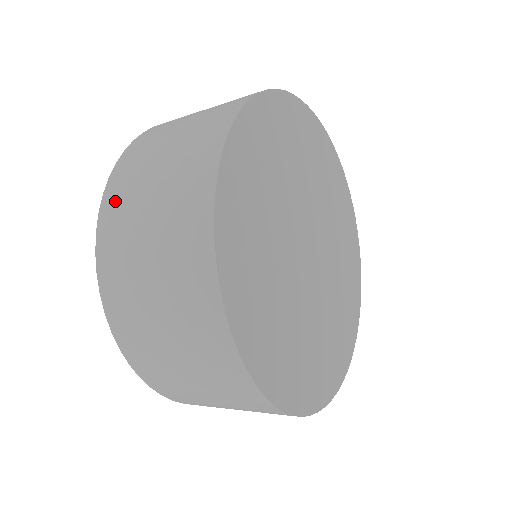
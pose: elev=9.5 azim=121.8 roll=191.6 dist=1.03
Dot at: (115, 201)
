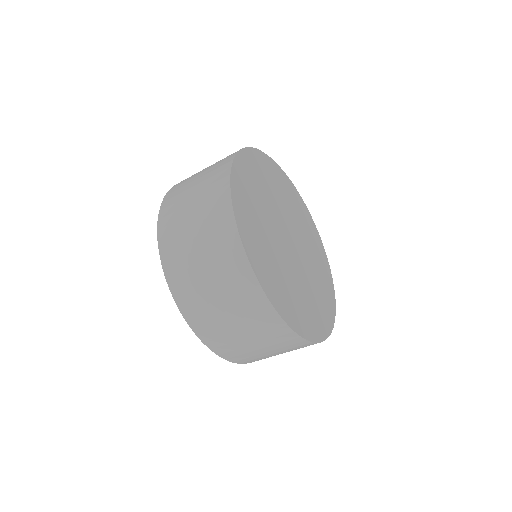
Dot at: (169, 243)
